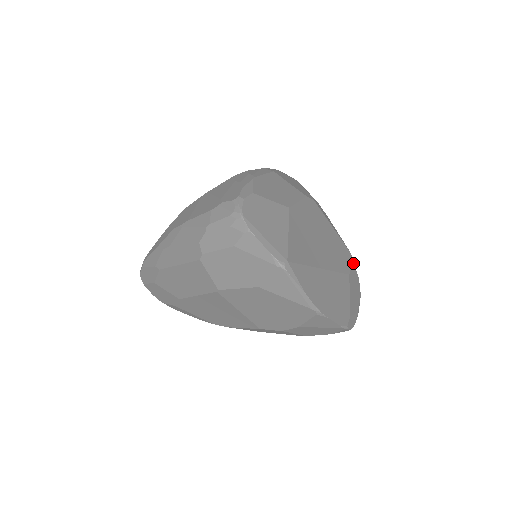
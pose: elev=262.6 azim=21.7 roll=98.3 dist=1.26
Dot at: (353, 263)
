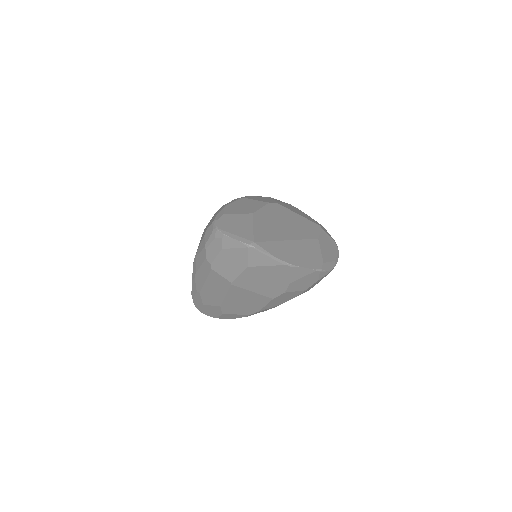
Dot at: (323, 231)
